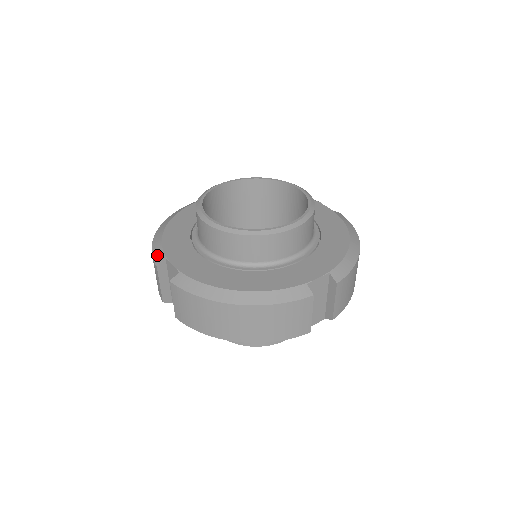
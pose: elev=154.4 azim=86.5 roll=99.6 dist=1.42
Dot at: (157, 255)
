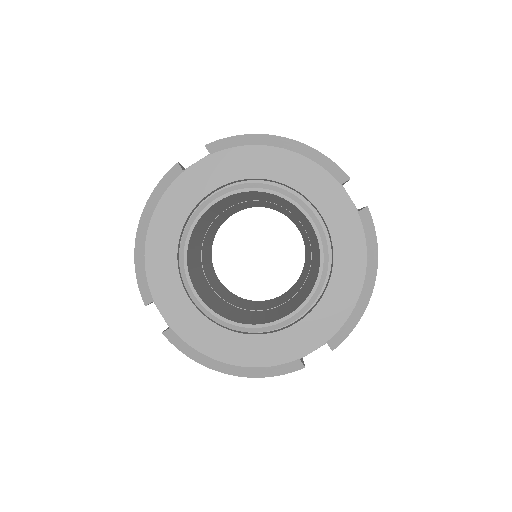
Dot at: (143, 290)
